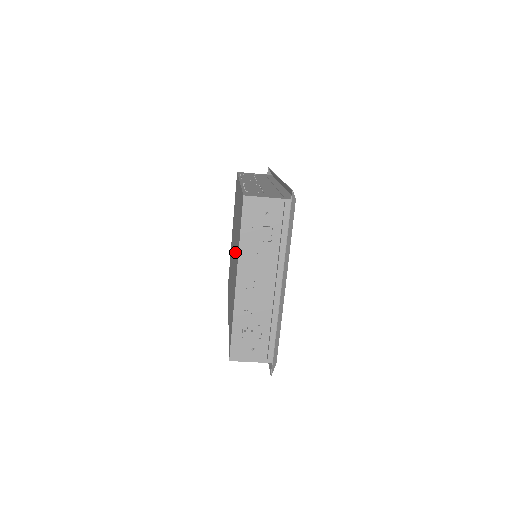
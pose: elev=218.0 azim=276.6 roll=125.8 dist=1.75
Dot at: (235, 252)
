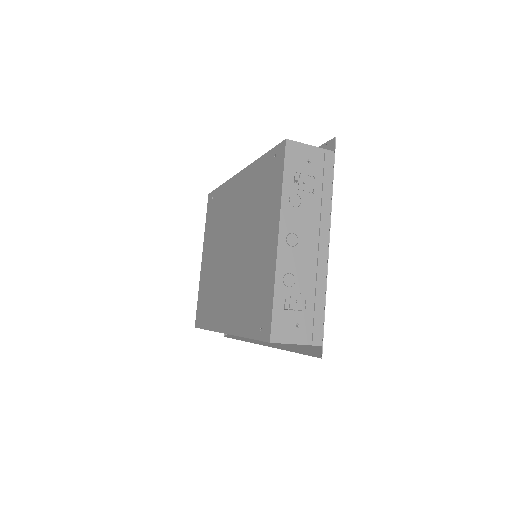
Dot at: (250, 232)
